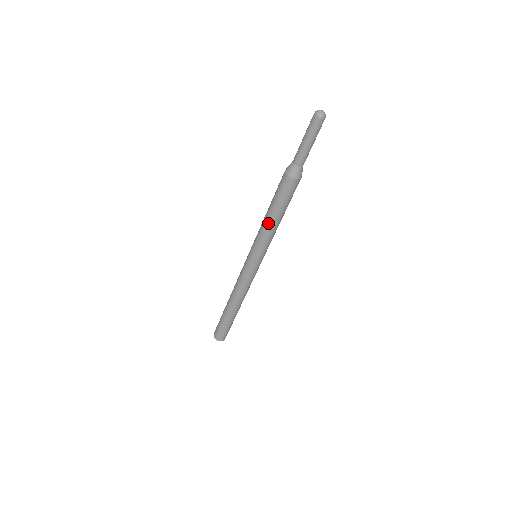
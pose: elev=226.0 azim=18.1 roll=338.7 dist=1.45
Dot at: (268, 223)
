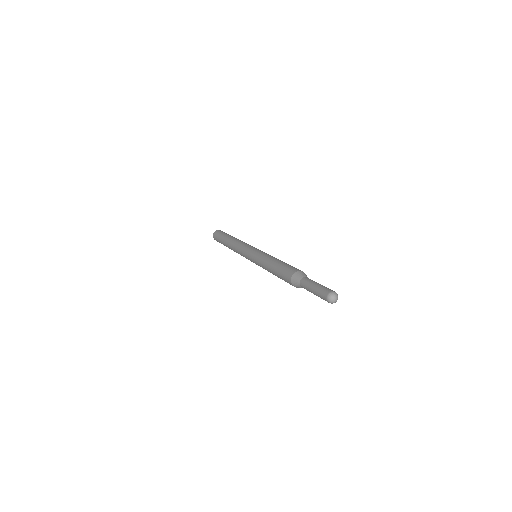
Dot at: (268, 270)
